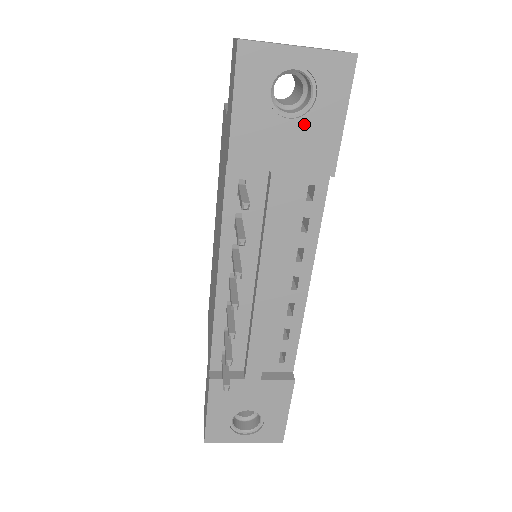
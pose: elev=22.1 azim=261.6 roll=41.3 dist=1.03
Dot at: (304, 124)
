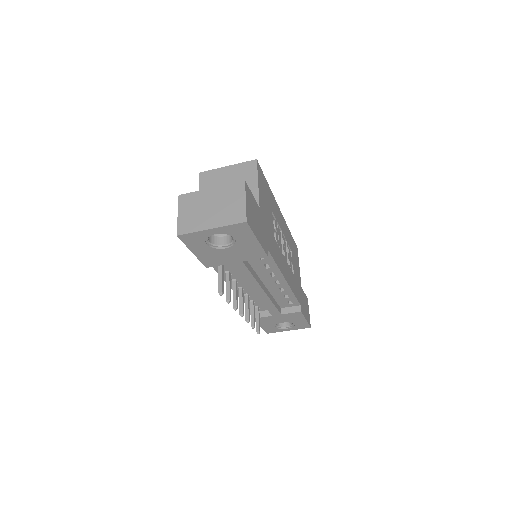
Dot at: (236, 248)
